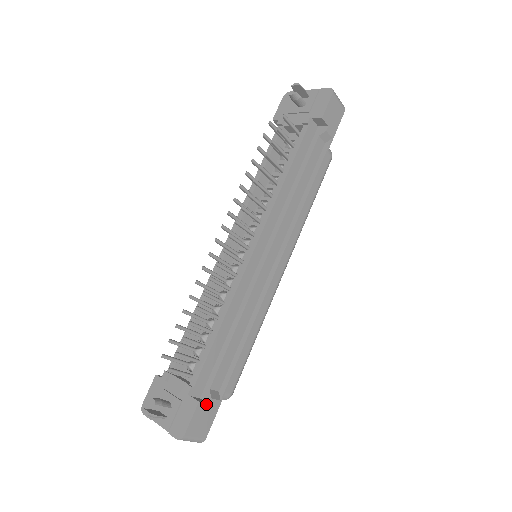
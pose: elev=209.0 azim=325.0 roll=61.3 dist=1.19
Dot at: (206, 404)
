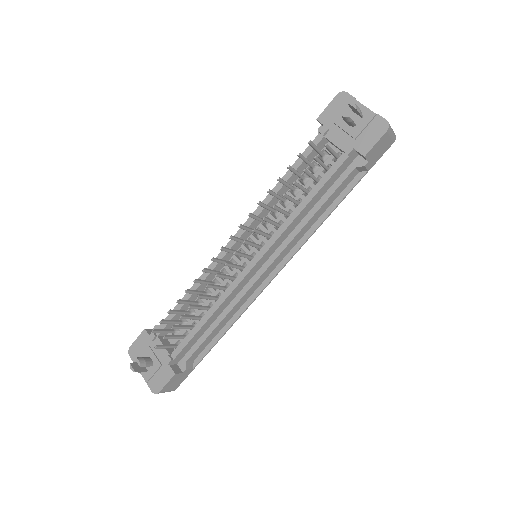
Dot at: (181, 373)
